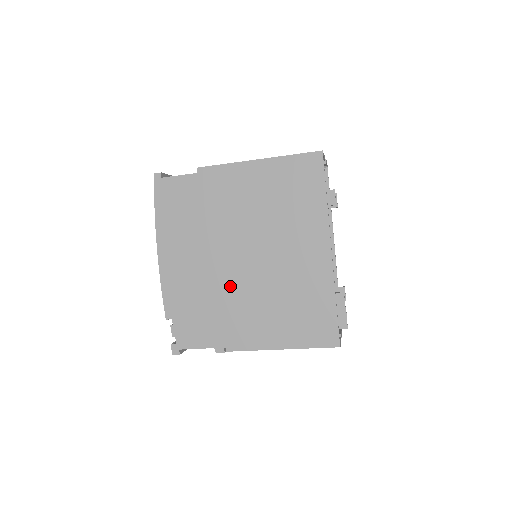
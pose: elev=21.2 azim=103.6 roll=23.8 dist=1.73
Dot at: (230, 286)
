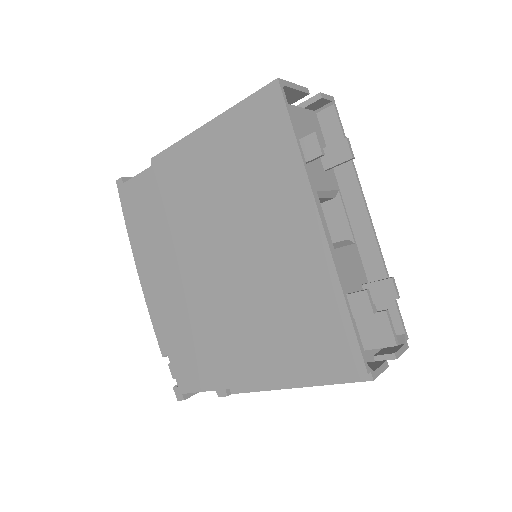
Dot at: (214, 305)
